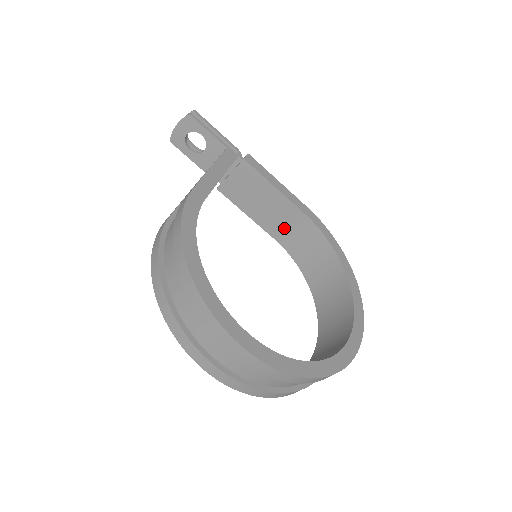
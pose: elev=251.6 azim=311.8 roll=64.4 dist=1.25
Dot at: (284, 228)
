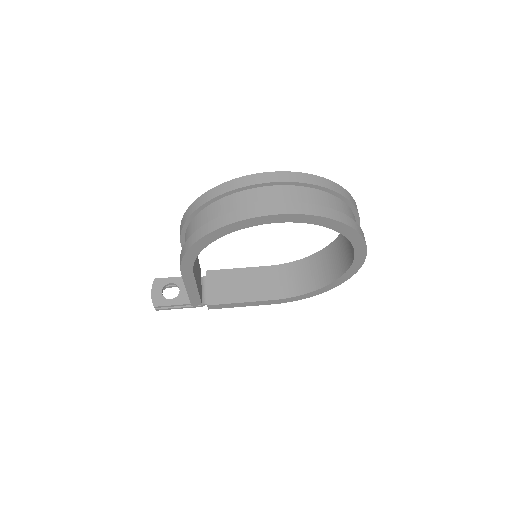
Dot at: (269, 287)
